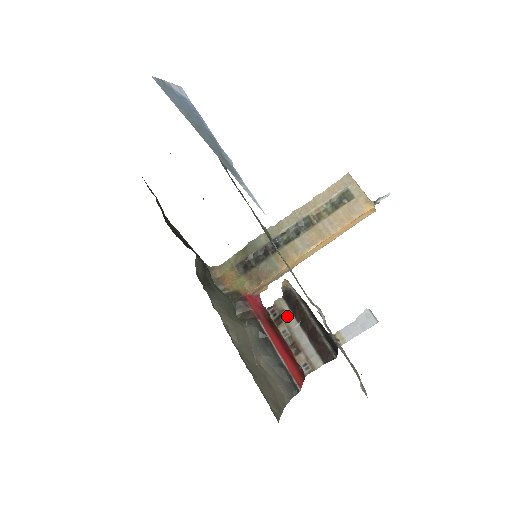
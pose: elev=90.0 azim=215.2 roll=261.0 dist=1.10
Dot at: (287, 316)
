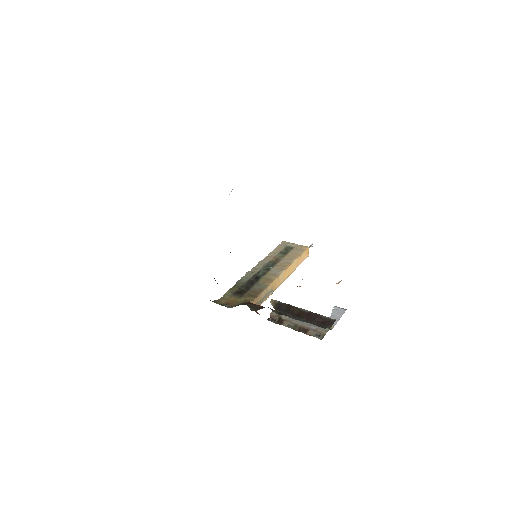
Dot at: (285, 317)
